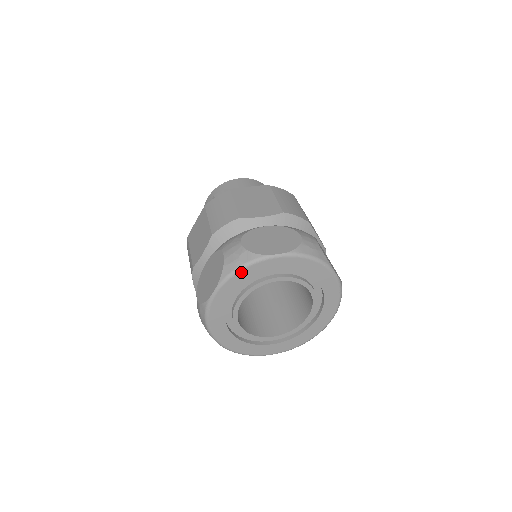
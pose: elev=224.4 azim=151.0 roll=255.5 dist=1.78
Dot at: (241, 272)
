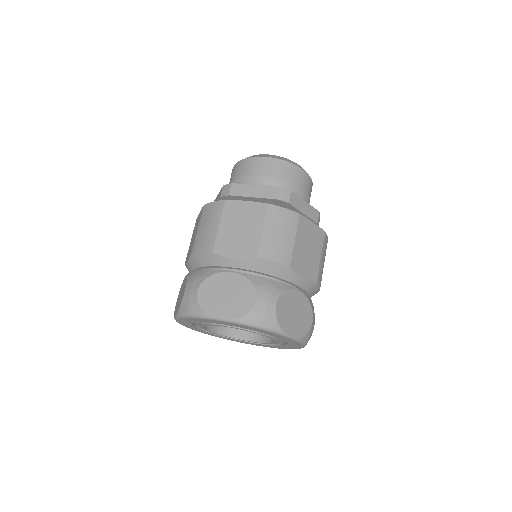
Dot at: (191, 318)
